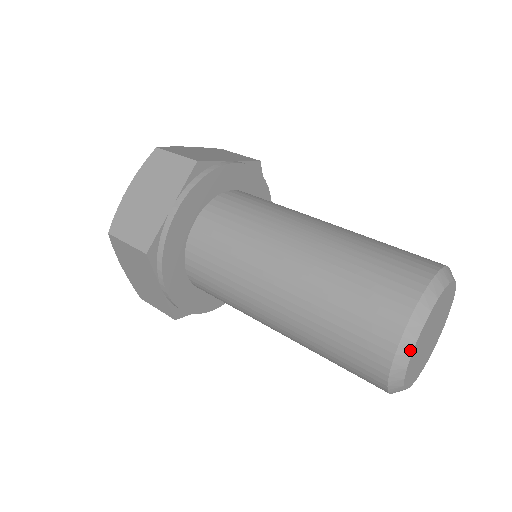
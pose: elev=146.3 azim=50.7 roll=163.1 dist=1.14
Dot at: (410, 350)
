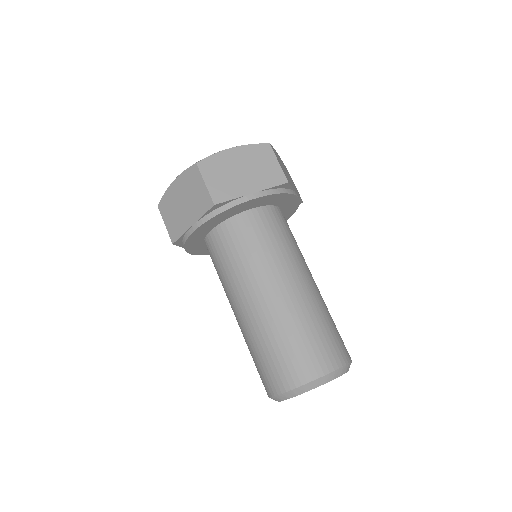
Dot at: (309, 389)
